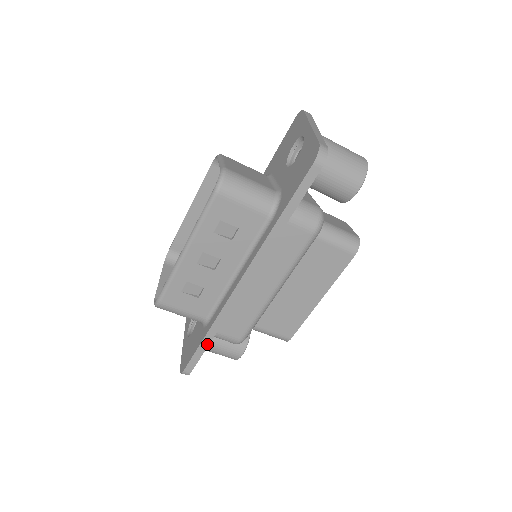
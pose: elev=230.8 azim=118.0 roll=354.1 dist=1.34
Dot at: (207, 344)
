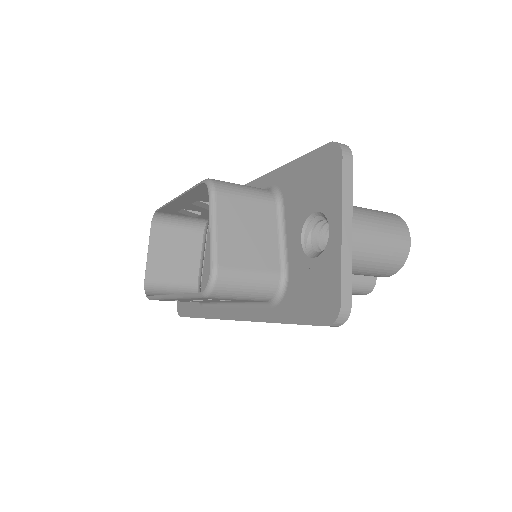
Dot at: occluded
